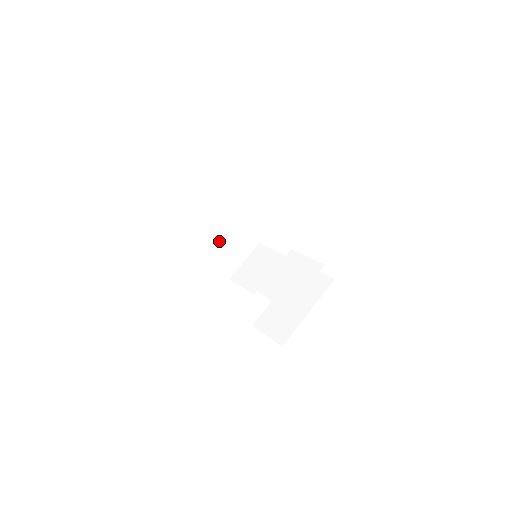
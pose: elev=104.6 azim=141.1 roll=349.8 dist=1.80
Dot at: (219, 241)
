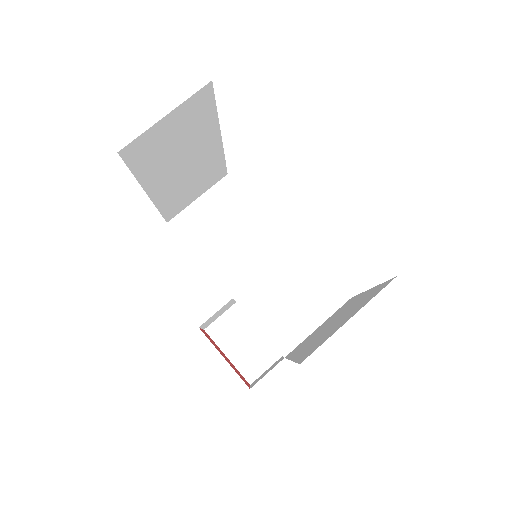
Dot at: (180, 178)
